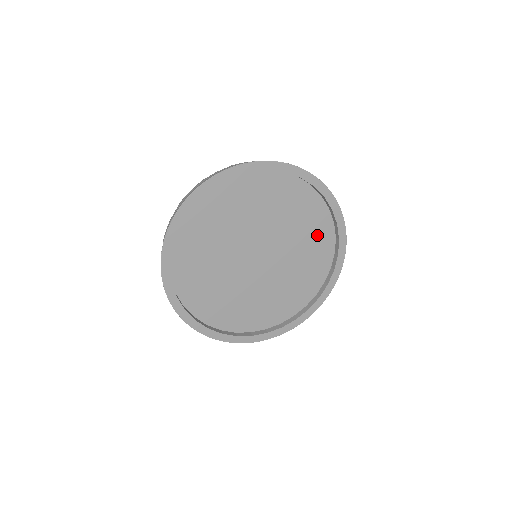
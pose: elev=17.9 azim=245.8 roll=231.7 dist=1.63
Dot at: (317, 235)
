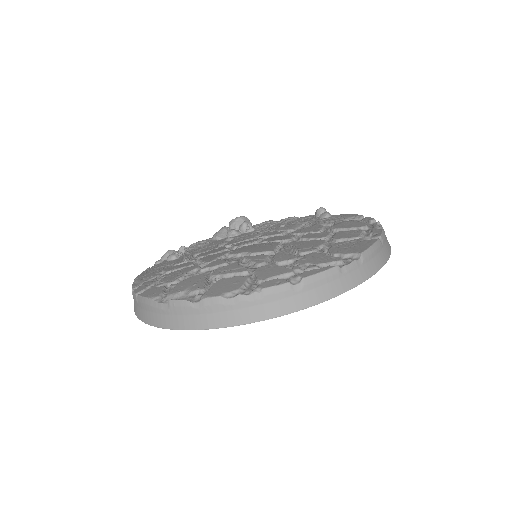
Dot at: occluded
